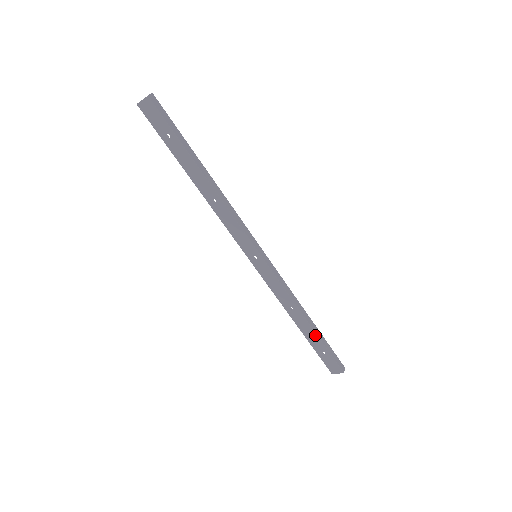
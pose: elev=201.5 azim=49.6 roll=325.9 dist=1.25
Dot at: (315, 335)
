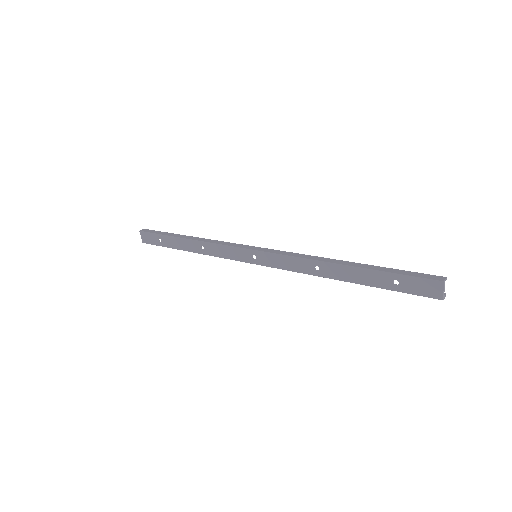
Dot at: (362, 271)
